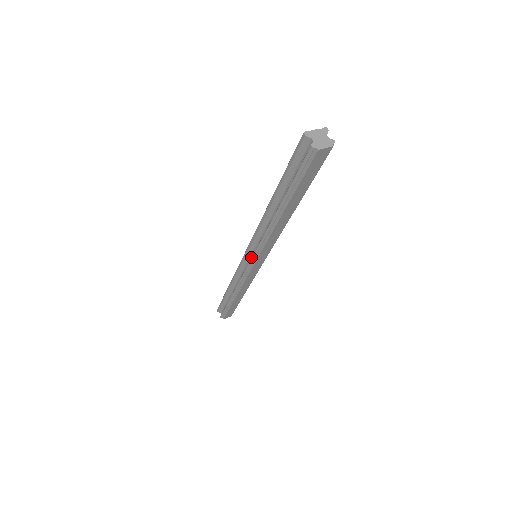
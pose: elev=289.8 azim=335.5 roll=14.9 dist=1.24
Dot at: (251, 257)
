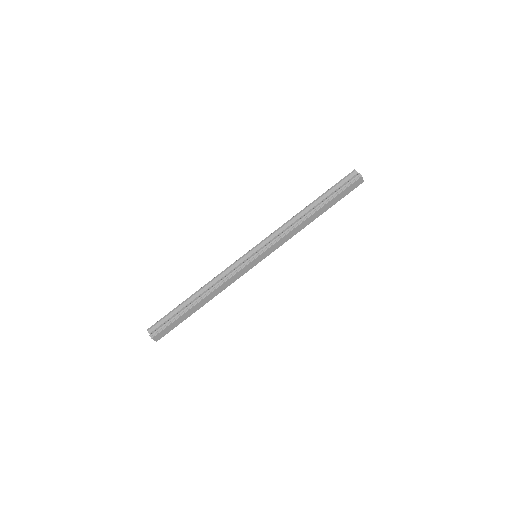
Dot at: (259, 250)
